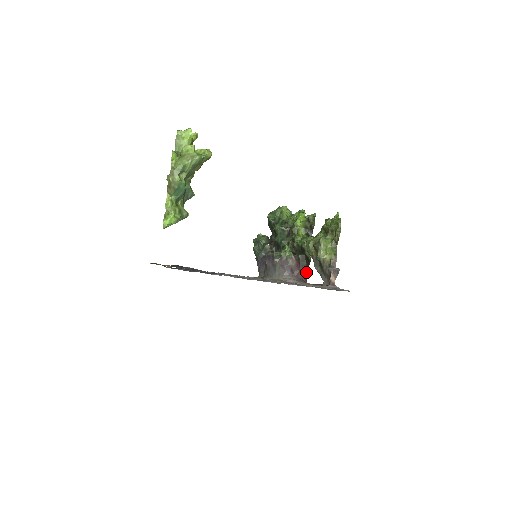
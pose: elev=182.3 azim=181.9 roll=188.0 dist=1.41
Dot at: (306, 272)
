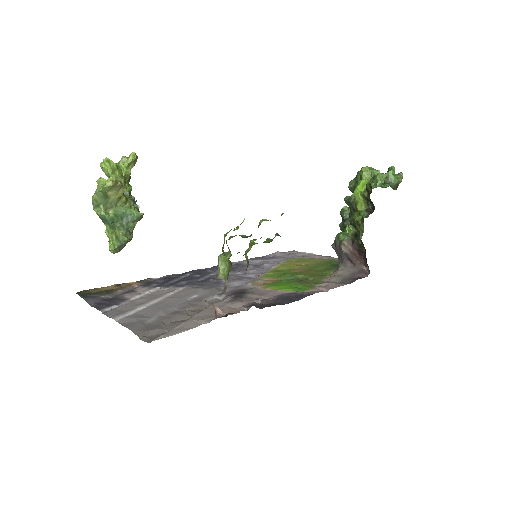
Dot at: (366, 261)
